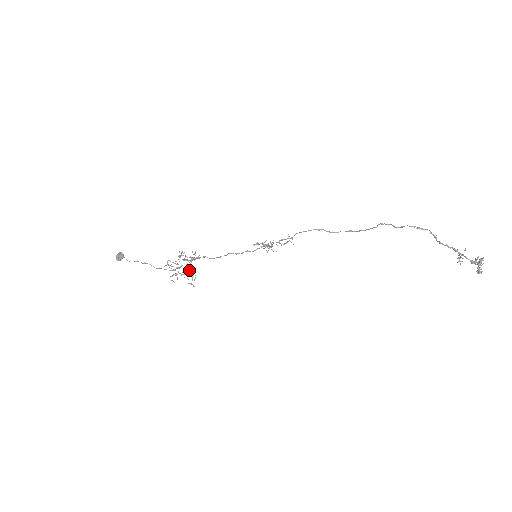
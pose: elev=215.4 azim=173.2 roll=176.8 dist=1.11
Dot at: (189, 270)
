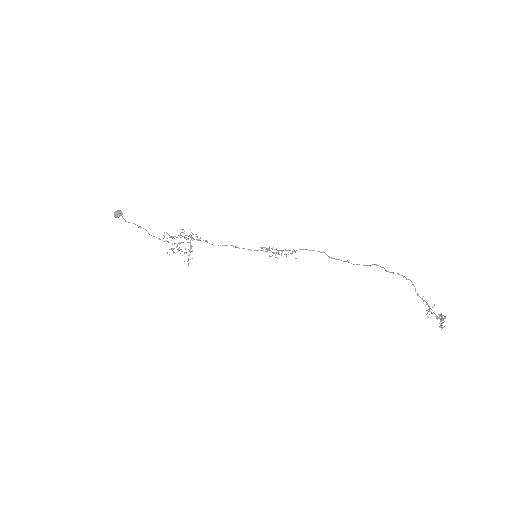
Dot at: (188, 249)
